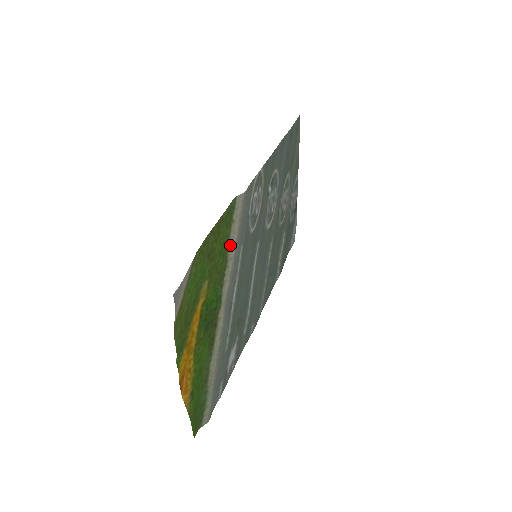
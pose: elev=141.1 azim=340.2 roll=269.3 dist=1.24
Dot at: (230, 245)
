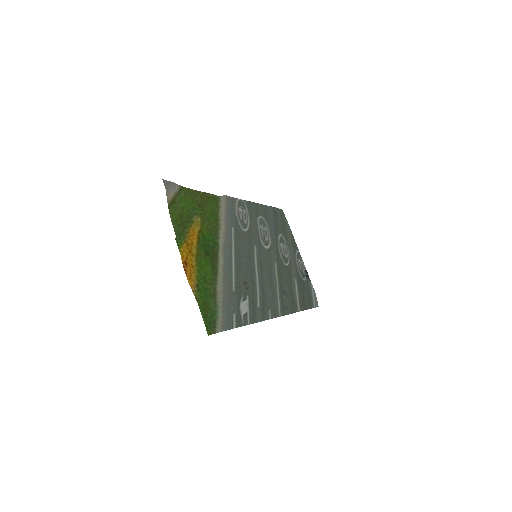
Dot at: (220, 218)
